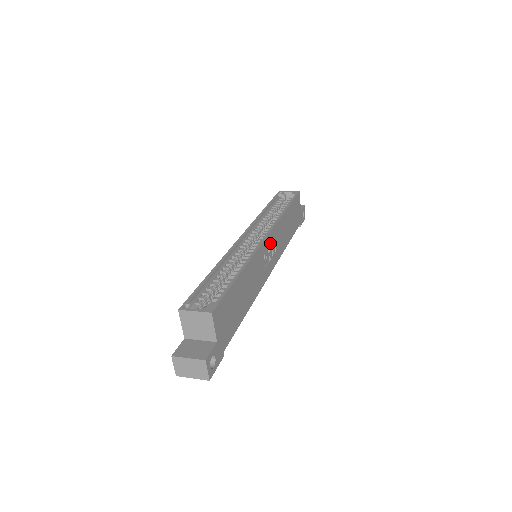
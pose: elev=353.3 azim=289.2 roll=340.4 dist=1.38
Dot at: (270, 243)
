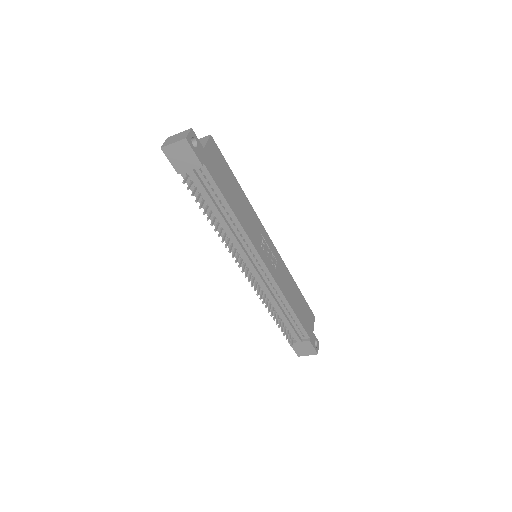
Dot at: (272, 250)
